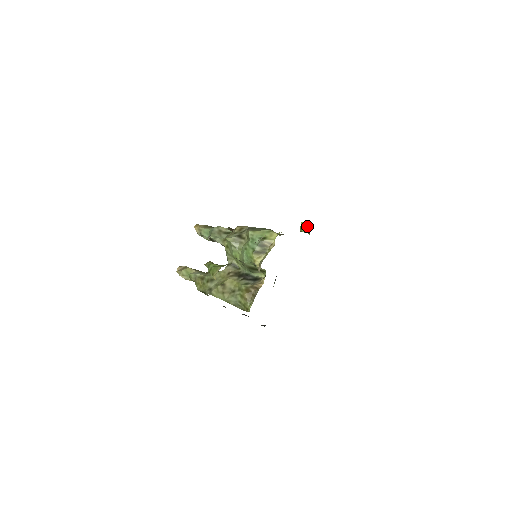
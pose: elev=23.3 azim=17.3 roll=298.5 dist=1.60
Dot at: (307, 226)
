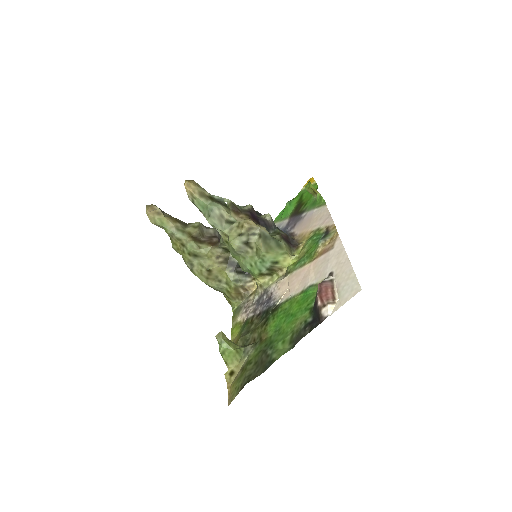
Dot at: (317, 193)
